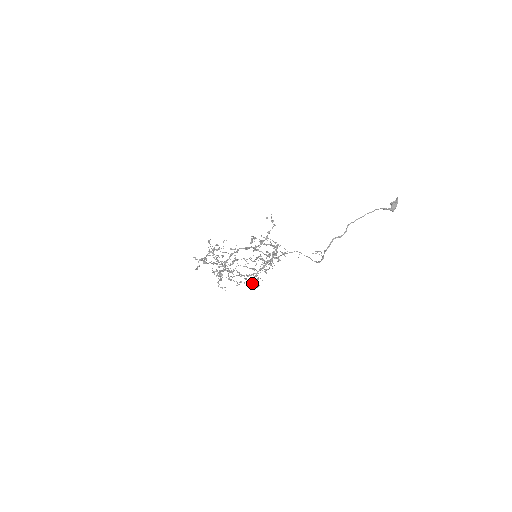
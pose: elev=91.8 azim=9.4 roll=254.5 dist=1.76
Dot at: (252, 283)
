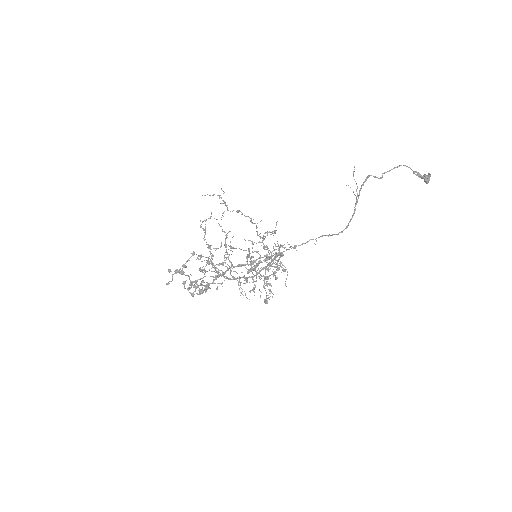
Dot at: occluded
